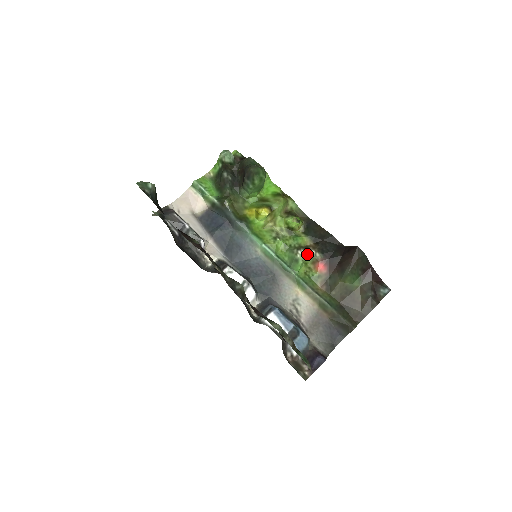
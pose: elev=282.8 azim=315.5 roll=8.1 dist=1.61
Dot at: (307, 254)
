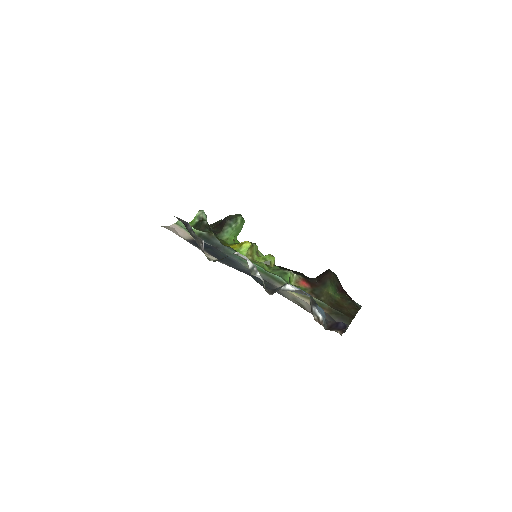
Dot at: (291, 271)
